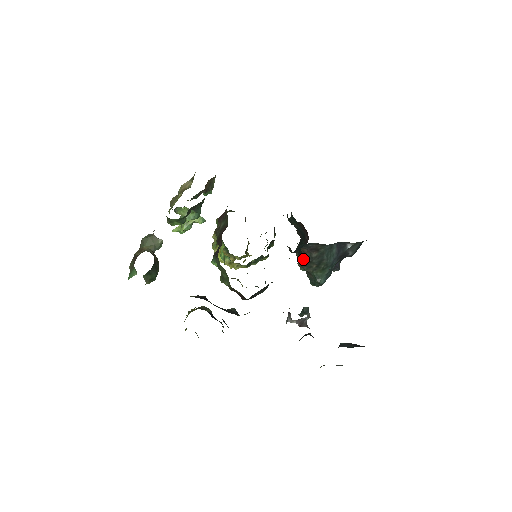
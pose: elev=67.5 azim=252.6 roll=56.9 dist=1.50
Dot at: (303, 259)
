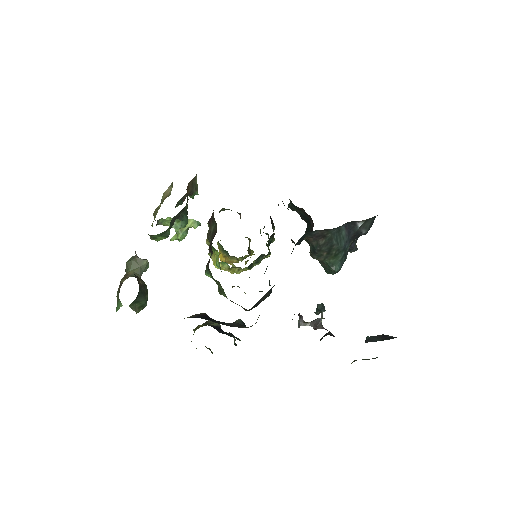
Dot at: (311, 248)
